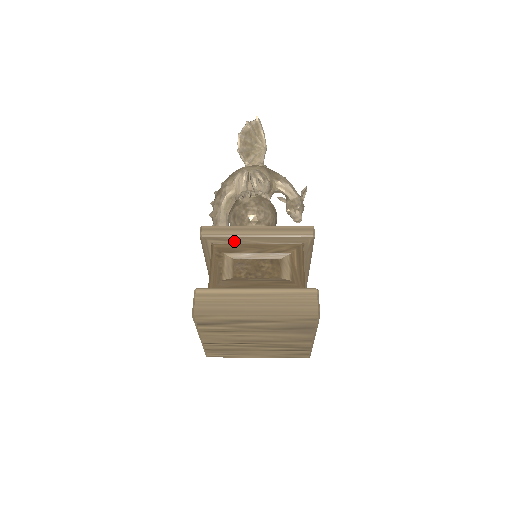
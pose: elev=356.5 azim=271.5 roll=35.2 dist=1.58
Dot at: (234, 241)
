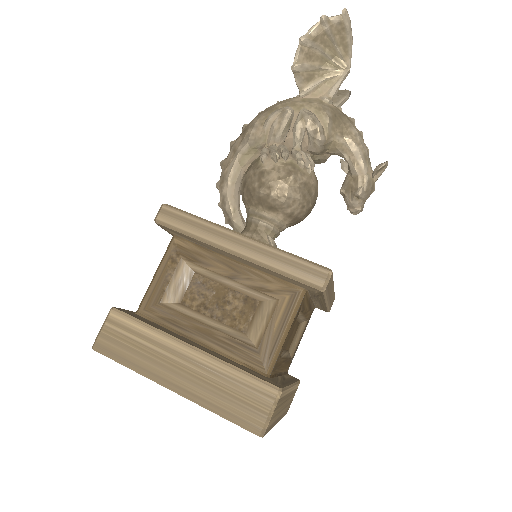
Dot at: (203, 245)
